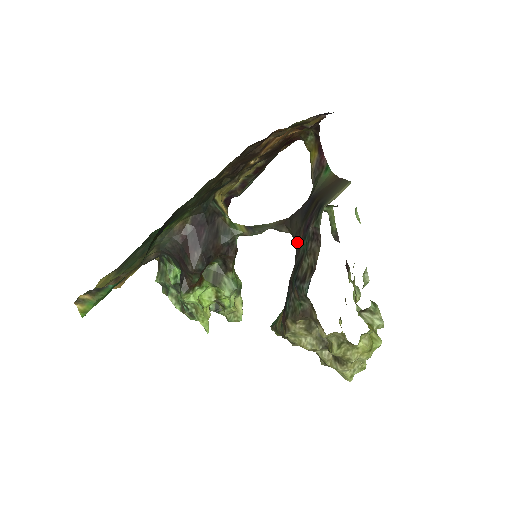
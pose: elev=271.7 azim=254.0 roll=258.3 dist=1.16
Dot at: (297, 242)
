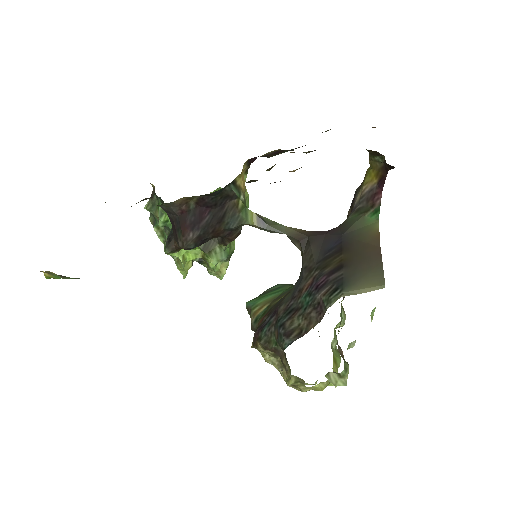
Dot at: (302, 280)
